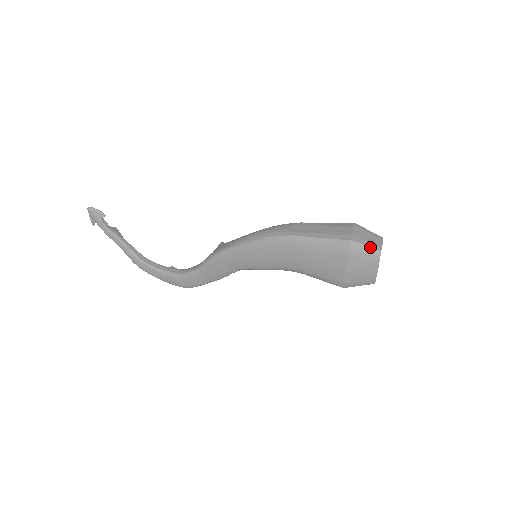
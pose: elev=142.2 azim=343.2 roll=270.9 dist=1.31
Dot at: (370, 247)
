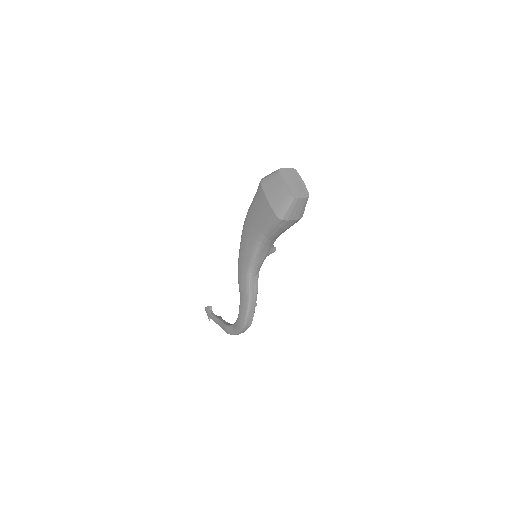
Dot at: (273, 173)
